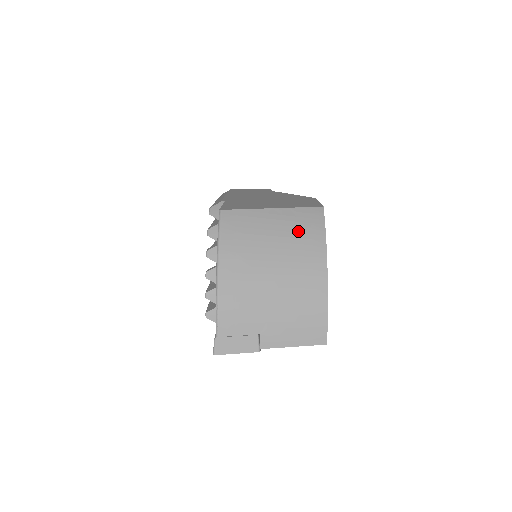
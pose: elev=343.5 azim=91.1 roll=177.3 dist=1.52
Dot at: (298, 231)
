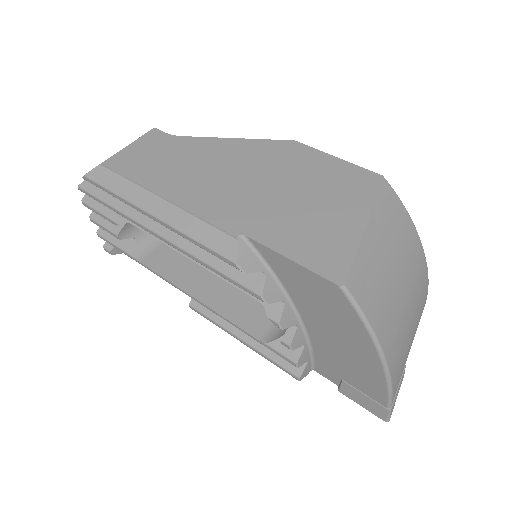
Dot at: (397, 234)
